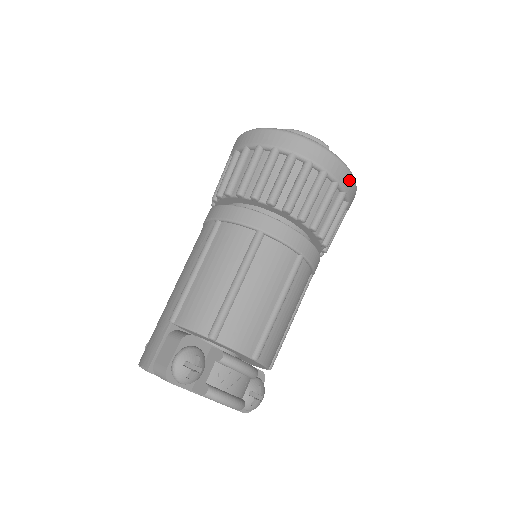
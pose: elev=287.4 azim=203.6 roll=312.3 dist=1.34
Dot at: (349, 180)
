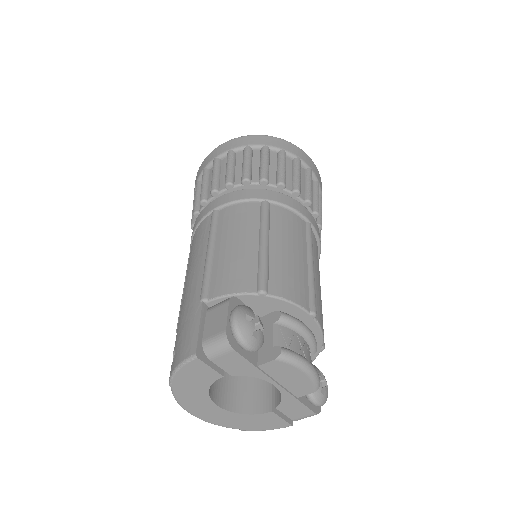
Dot at: (317, 172)
